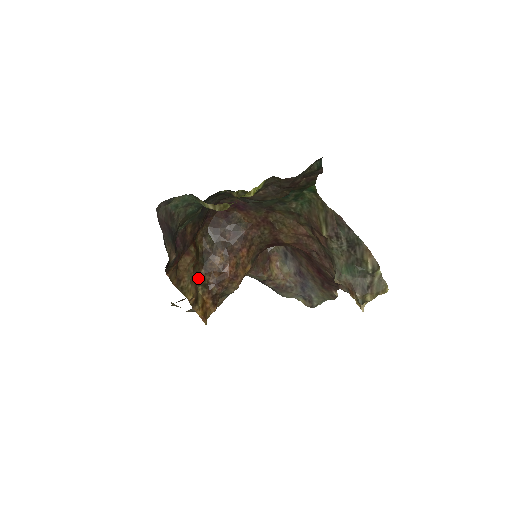
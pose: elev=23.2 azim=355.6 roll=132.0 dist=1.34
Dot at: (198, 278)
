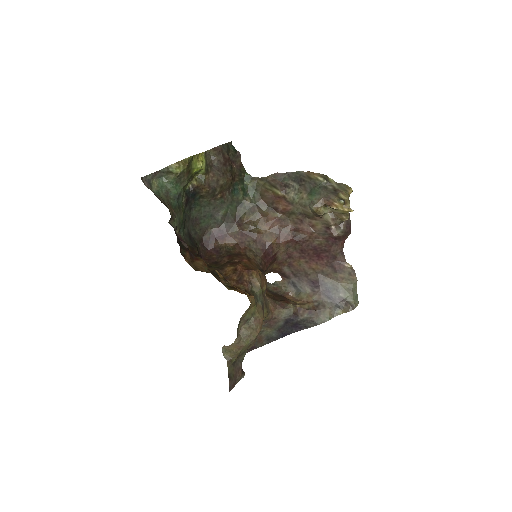
Dot at: occluded
